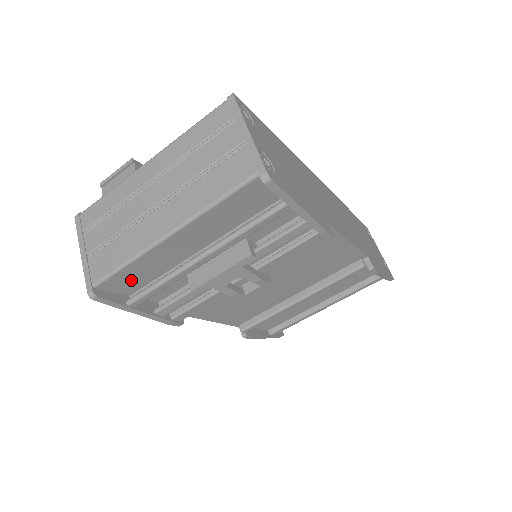
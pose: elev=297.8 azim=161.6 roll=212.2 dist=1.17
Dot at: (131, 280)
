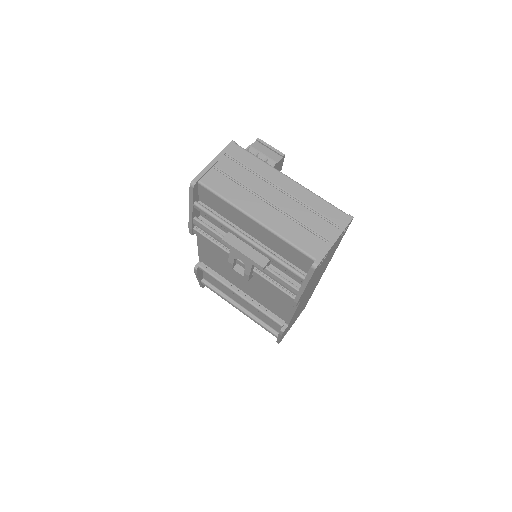
Dot at: (212, 201)
